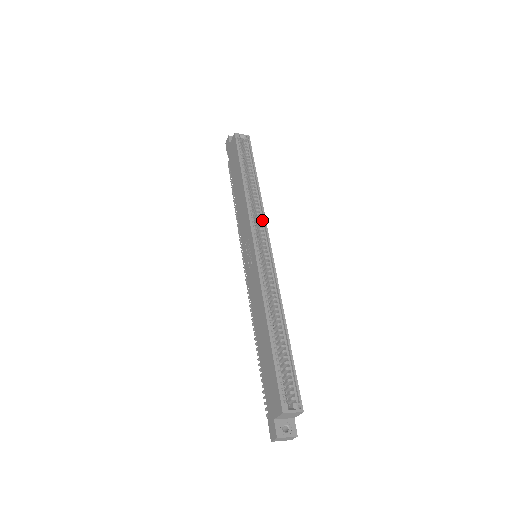
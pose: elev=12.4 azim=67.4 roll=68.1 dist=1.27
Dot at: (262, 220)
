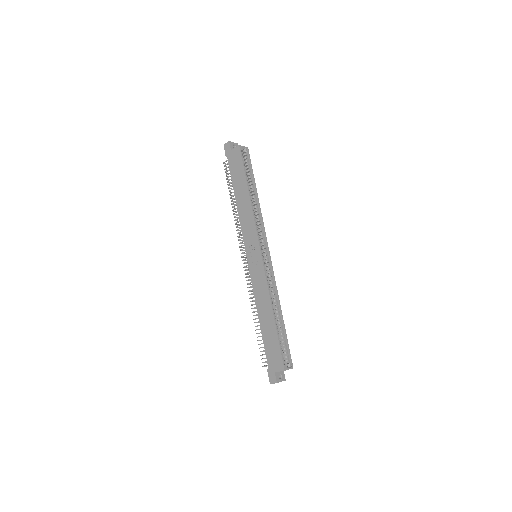
Dot at: (262, 229)
